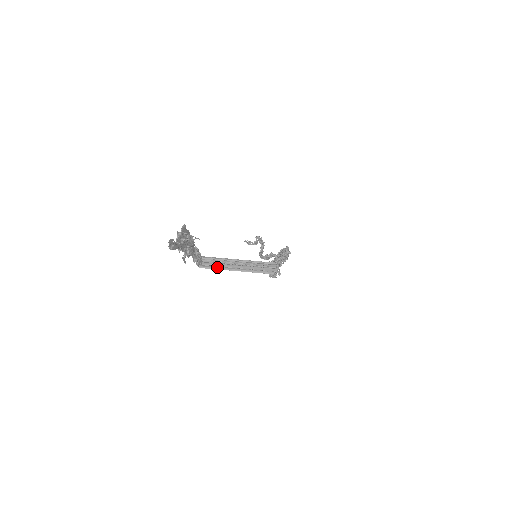
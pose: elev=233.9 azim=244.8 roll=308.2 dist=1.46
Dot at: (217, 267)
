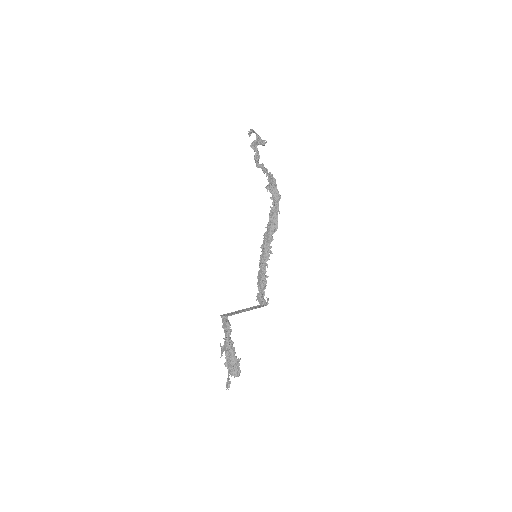
Dot at: occluded
